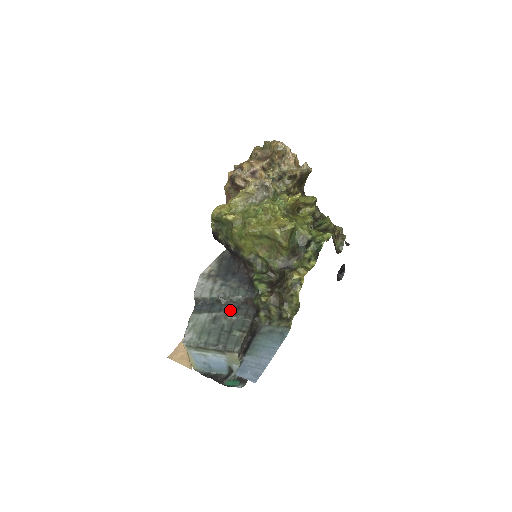
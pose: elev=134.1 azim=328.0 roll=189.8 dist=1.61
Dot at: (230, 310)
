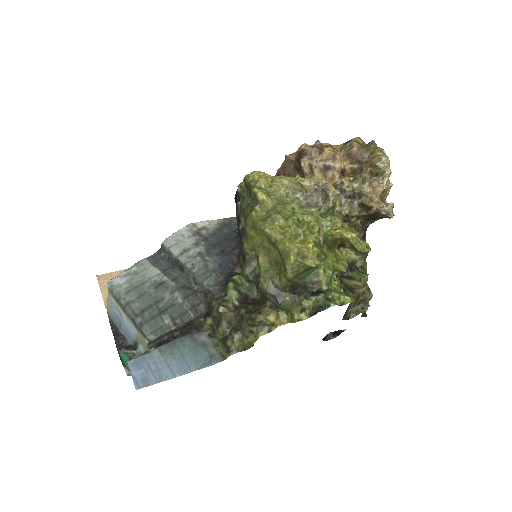
Dot at: (184, 288)
